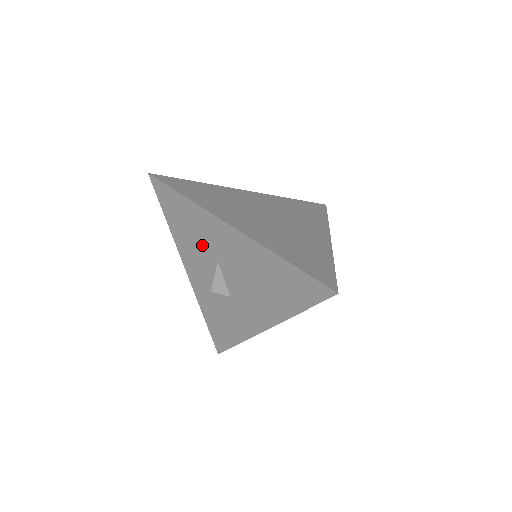
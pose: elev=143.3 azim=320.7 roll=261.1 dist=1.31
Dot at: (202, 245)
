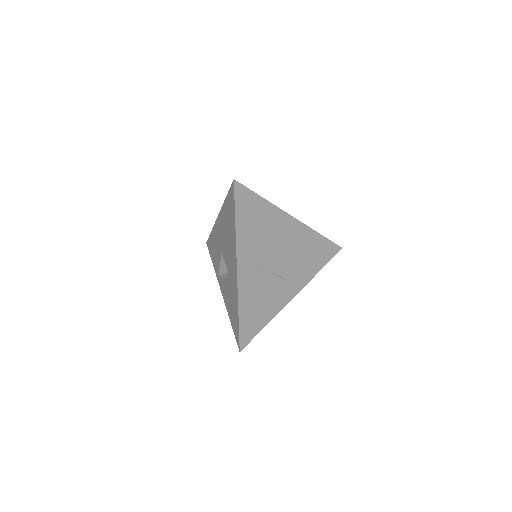
Dot at: (218, 253)
